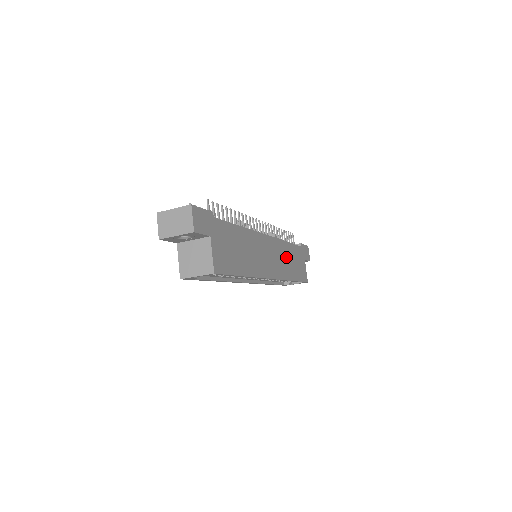
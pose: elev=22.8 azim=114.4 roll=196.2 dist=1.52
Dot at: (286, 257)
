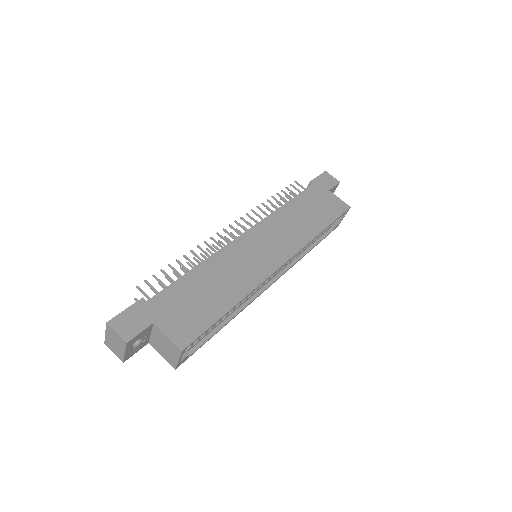
Dot at: (293, 221)
